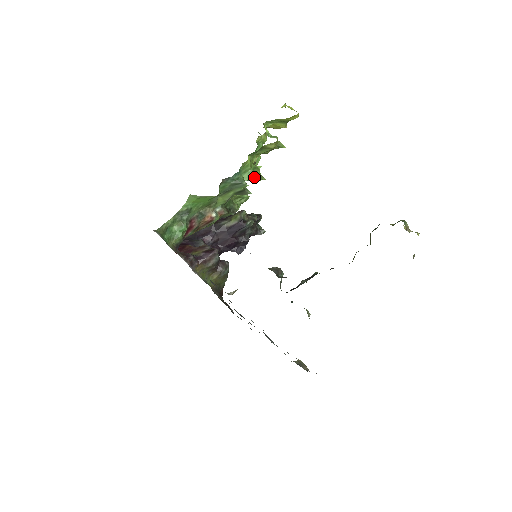
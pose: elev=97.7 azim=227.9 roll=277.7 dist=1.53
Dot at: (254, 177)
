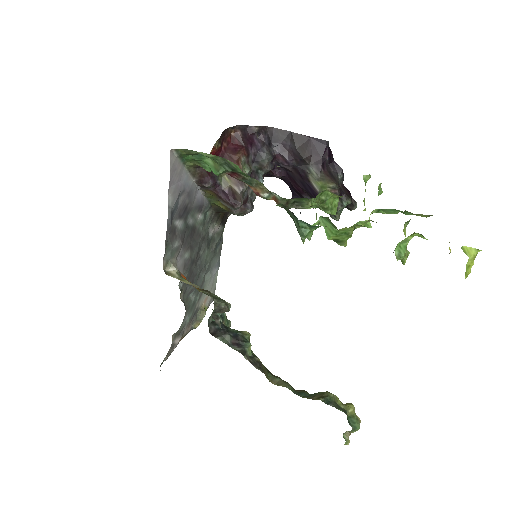
Dot at: (332, 237)
